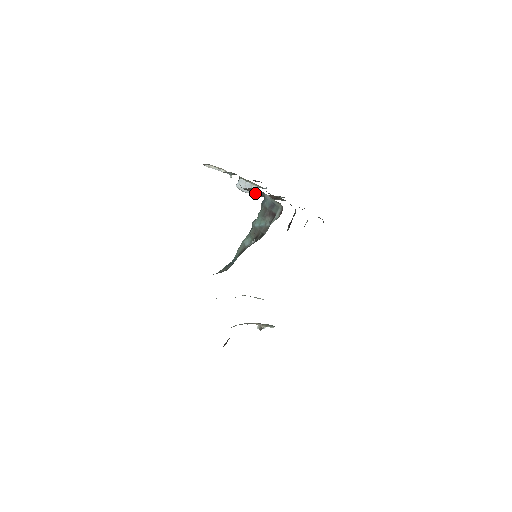
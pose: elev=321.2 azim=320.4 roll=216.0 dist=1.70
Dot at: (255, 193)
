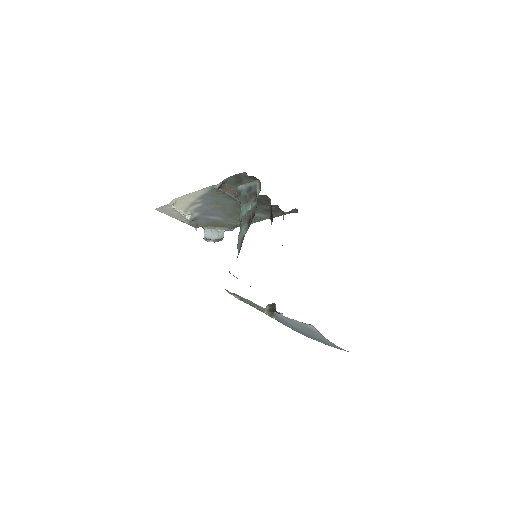
Dot at: (229, 193)
